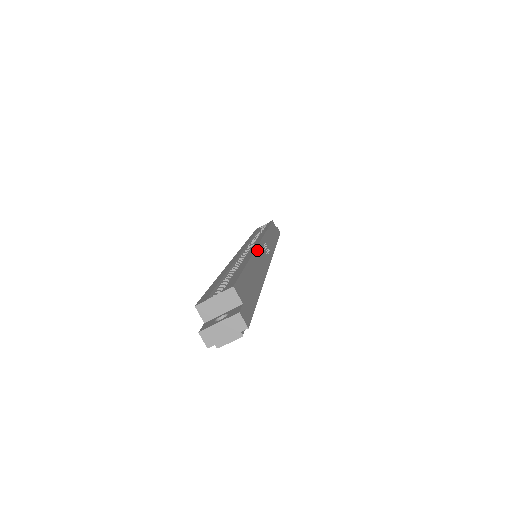
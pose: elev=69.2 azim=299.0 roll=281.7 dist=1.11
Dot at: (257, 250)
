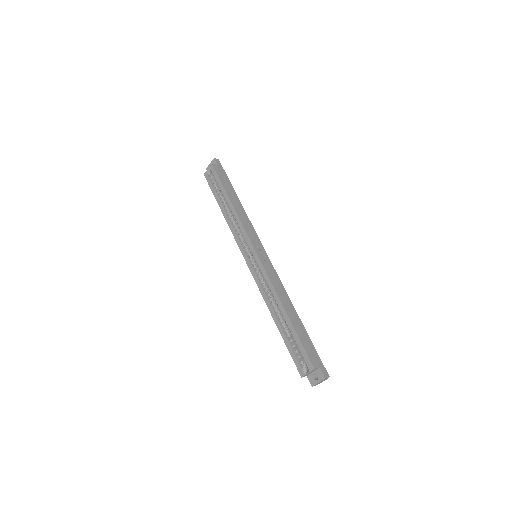
Dot at: (272, 283)
